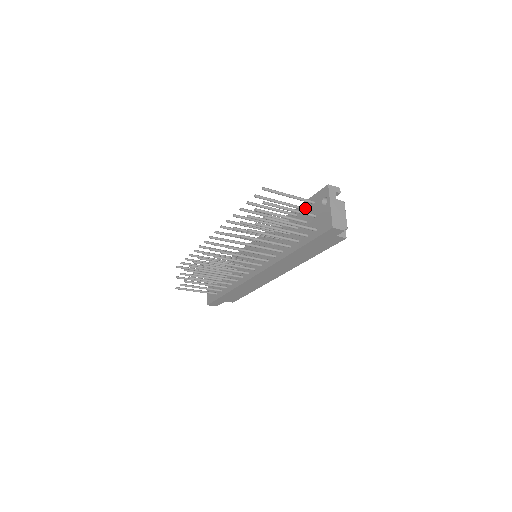
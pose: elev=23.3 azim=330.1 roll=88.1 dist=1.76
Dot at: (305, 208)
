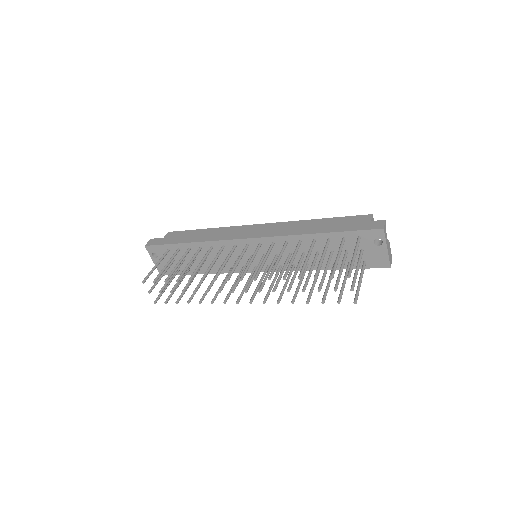
Dot at: (345, 239)
